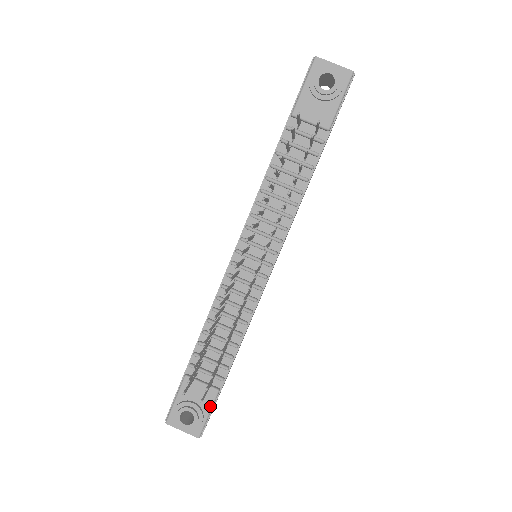
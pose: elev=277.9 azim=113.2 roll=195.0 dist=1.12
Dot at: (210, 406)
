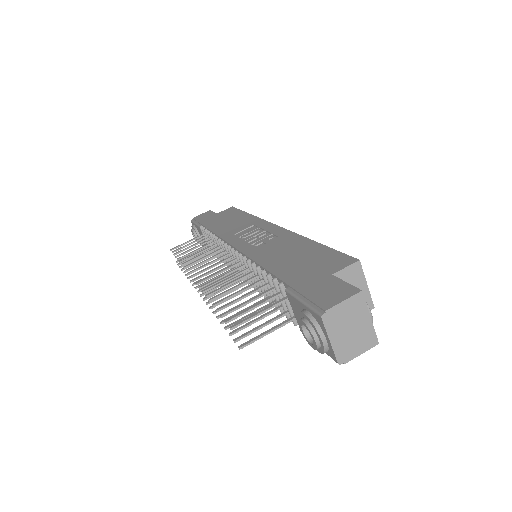
Dot at: occluded
